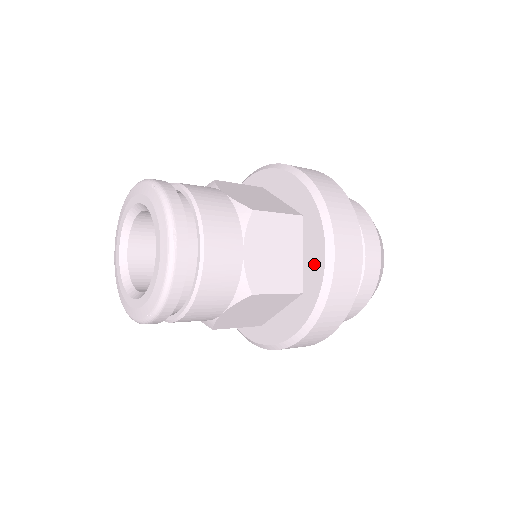
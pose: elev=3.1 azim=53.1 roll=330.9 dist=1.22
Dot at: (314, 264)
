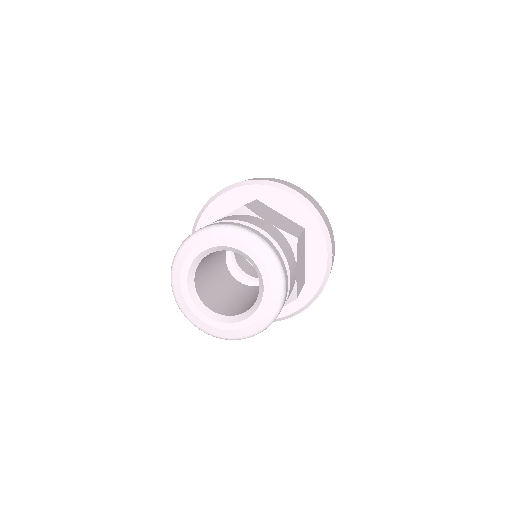
Dot at: occluded
